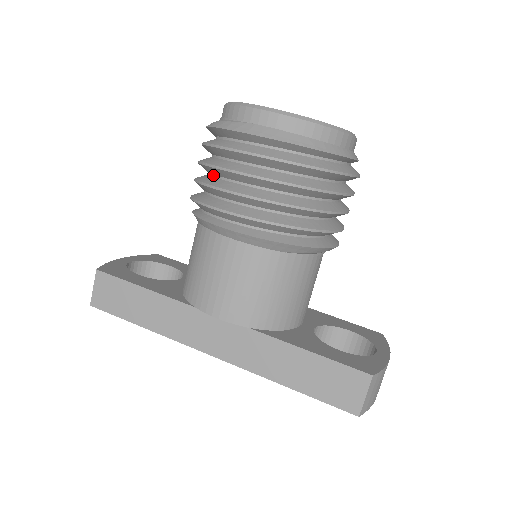
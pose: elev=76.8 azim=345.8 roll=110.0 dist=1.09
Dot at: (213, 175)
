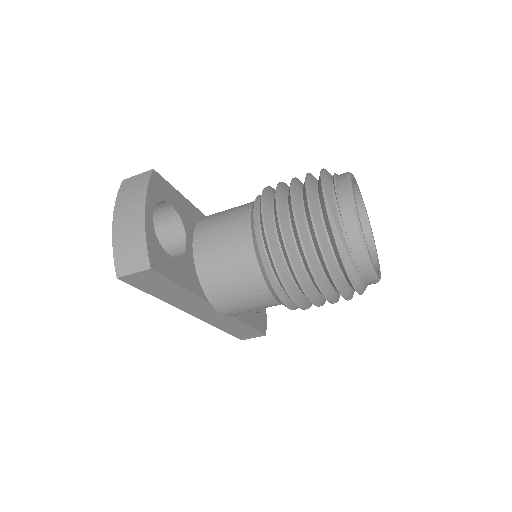
Dot at: (304, 266)
